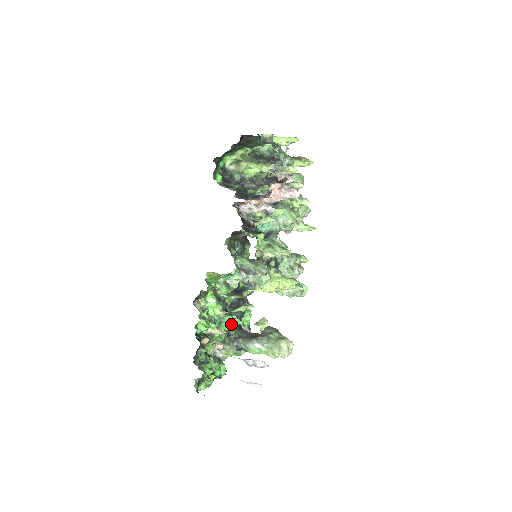
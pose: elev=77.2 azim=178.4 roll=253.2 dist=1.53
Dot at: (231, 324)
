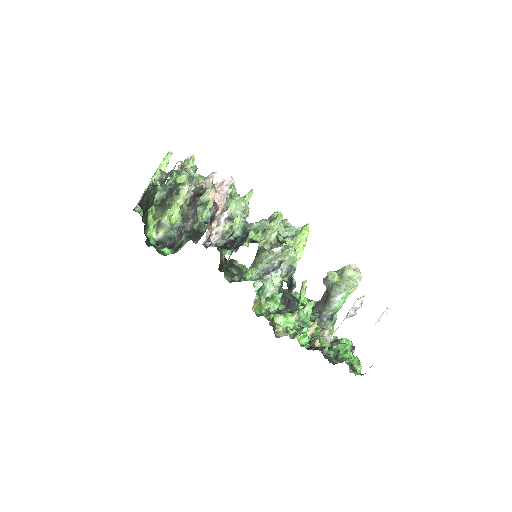
Dot at: (309, 312)
